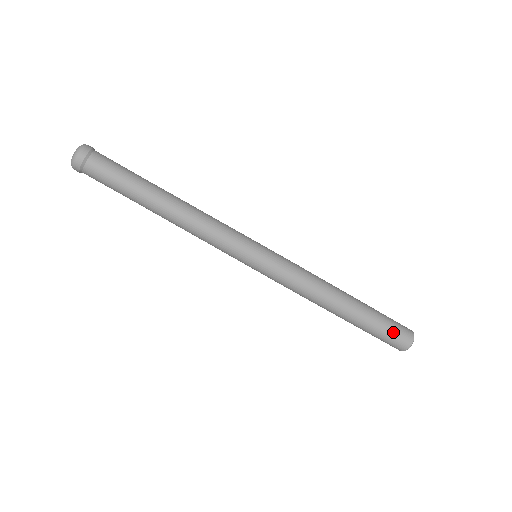
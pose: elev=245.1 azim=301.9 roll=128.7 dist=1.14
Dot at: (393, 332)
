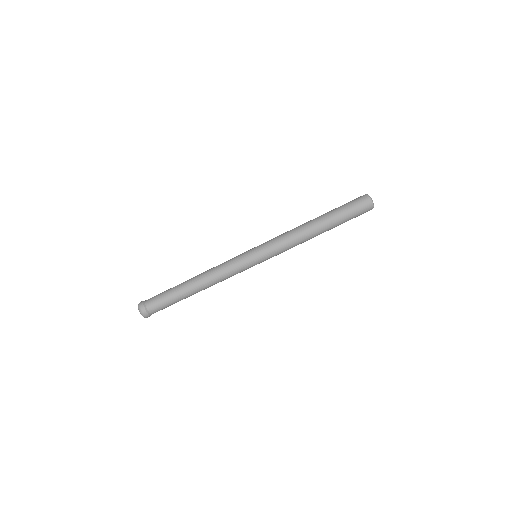
Dot at: (353, 203)
